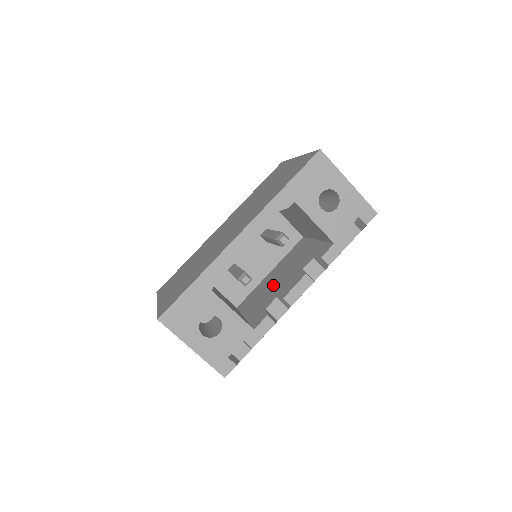
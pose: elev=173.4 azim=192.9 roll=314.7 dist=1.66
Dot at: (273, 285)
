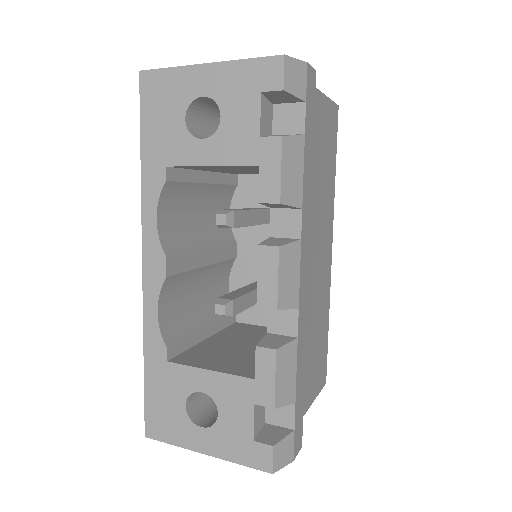
Dot at: occluded
